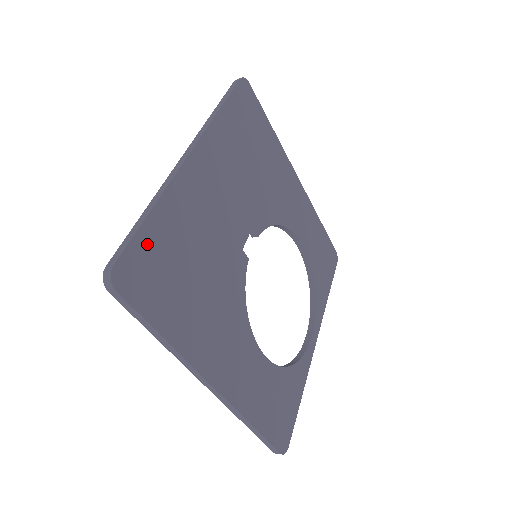
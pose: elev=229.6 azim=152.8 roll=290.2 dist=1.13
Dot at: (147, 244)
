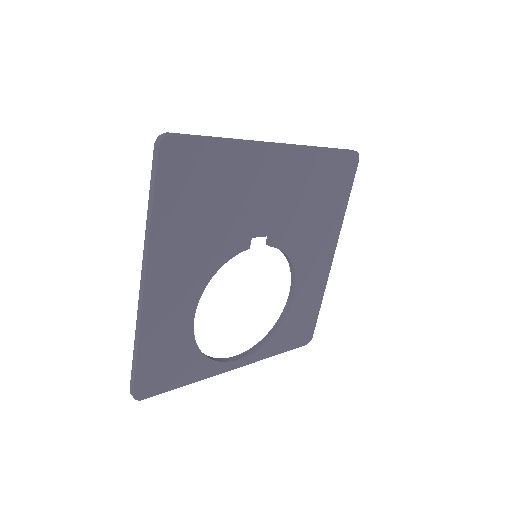
Dot at: (202, 151)
